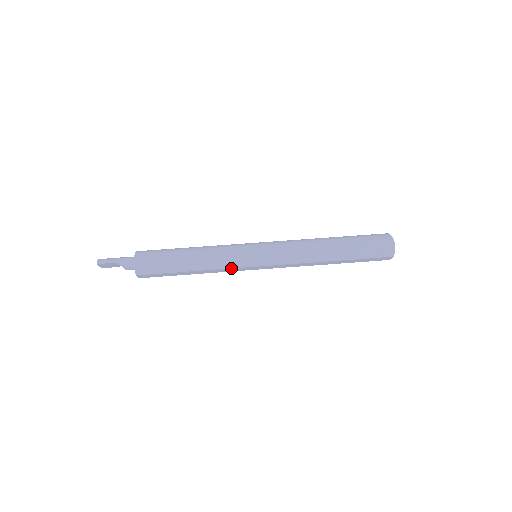
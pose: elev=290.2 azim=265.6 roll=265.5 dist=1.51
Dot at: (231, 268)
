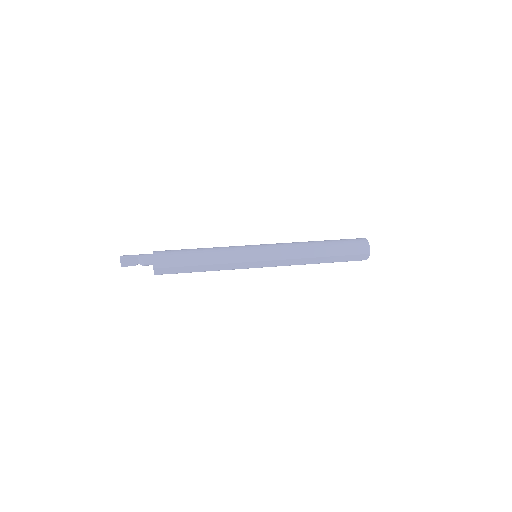
Dot at: (236, 263)
